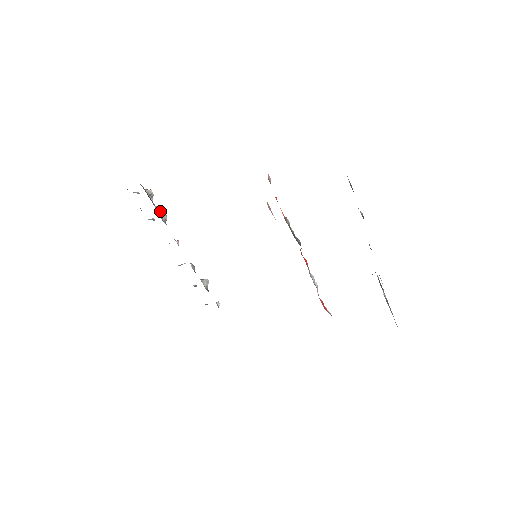
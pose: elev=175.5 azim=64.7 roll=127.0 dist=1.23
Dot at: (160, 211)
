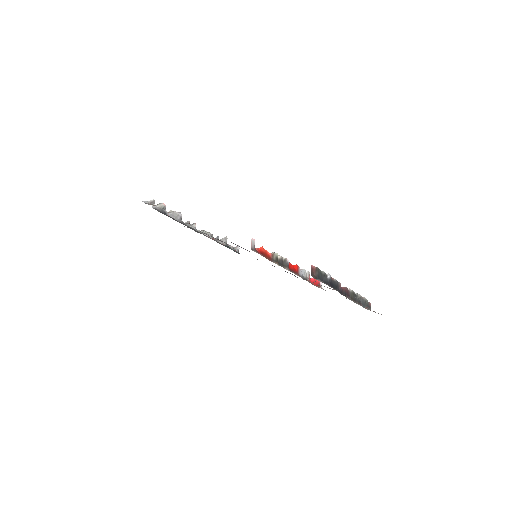
Dot at: (175, 214)
